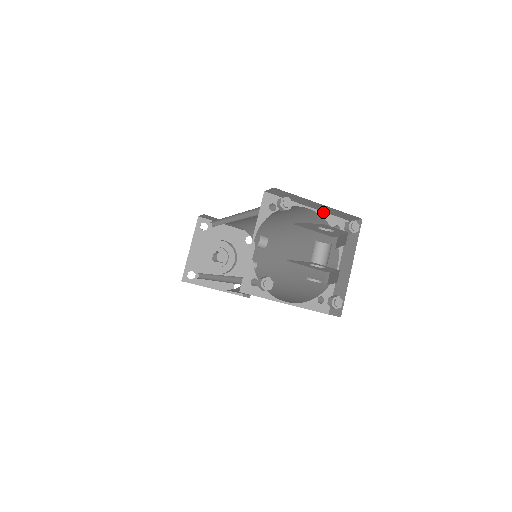
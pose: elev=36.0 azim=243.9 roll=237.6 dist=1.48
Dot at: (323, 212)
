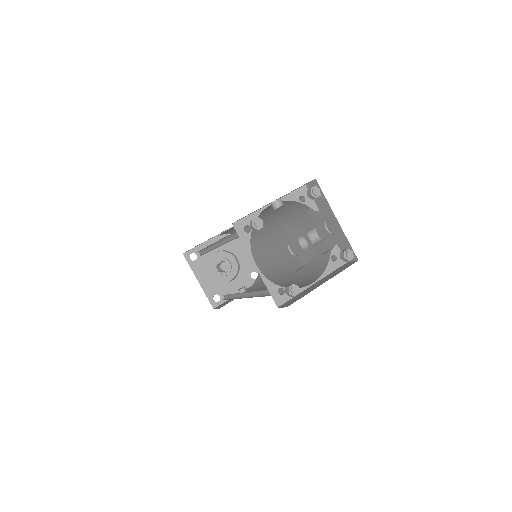
Dot at: occluded
